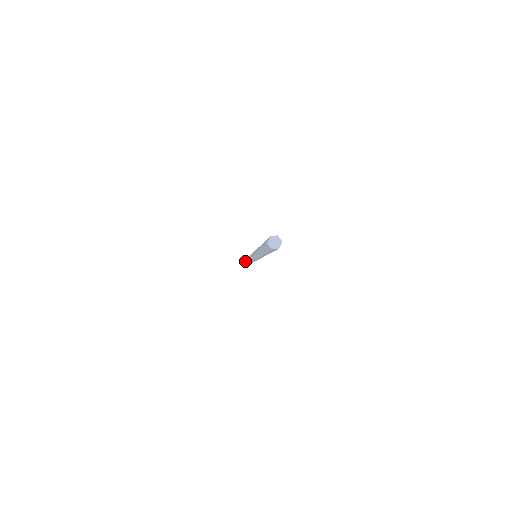
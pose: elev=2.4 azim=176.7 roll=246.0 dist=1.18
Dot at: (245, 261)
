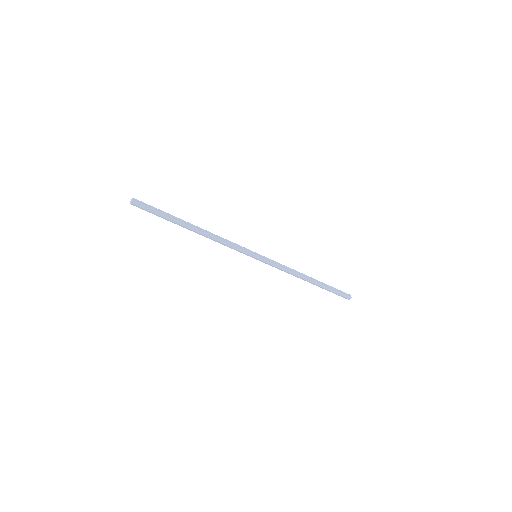
Dot at: occluded
